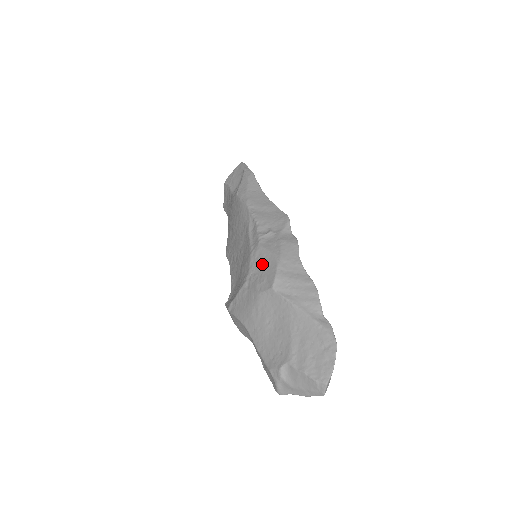
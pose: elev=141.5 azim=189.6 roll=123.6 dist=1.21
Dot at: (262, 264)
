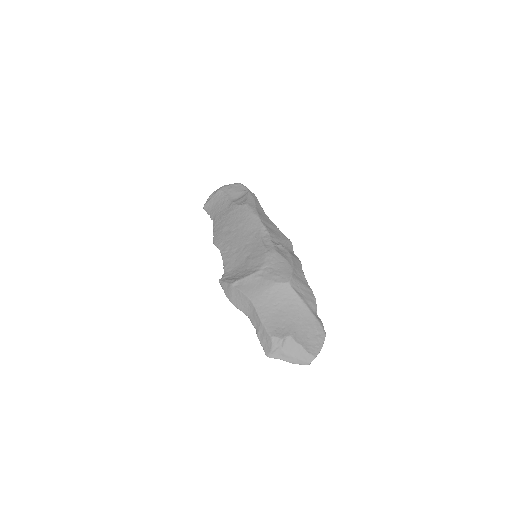
Dot at: (278, 264)
